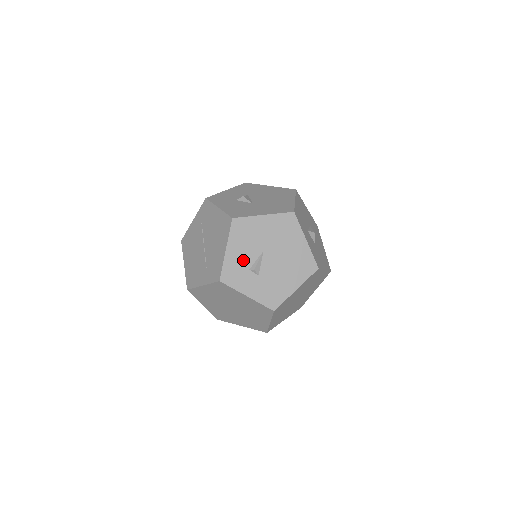
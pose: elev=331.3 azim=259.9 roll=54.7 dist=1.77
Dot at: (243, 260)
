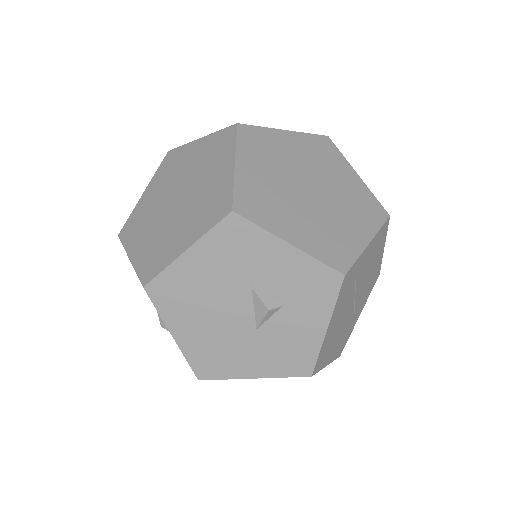
Dot at: occluded
